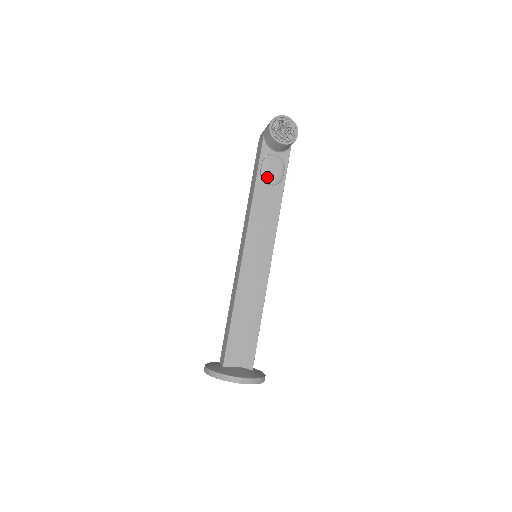
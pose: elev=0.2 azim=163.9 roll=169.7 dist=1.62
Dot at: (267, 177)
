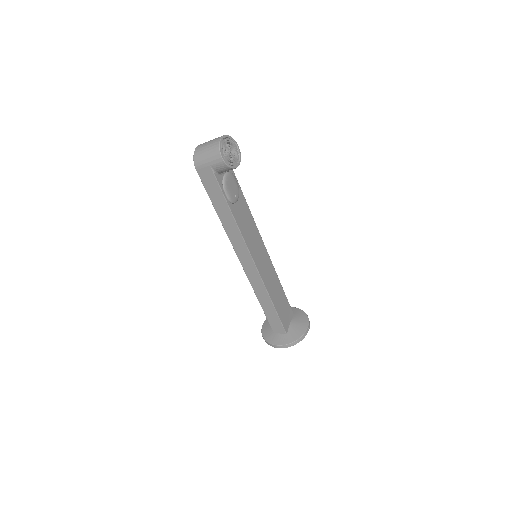
Dot at: (234, 198)
